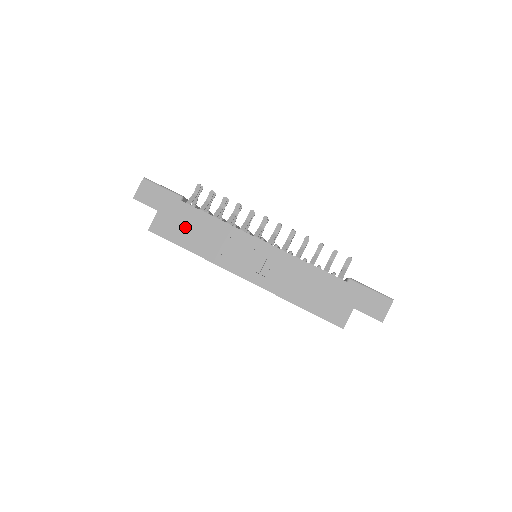
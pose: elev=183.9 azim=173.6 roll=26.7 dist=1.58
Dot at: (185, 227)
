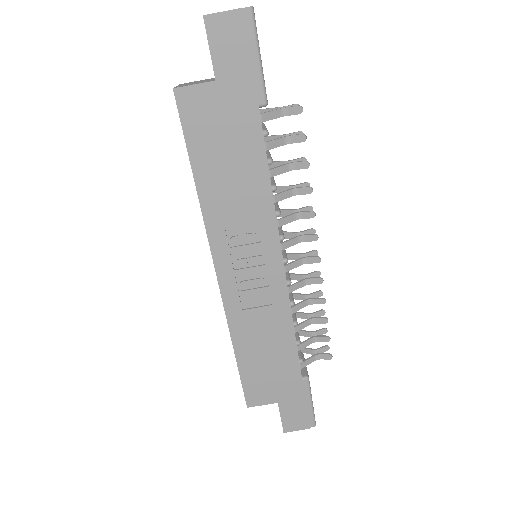
Dot at: (224, 147)
